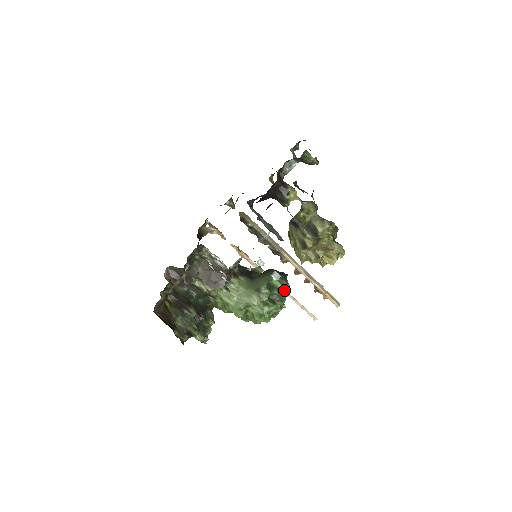
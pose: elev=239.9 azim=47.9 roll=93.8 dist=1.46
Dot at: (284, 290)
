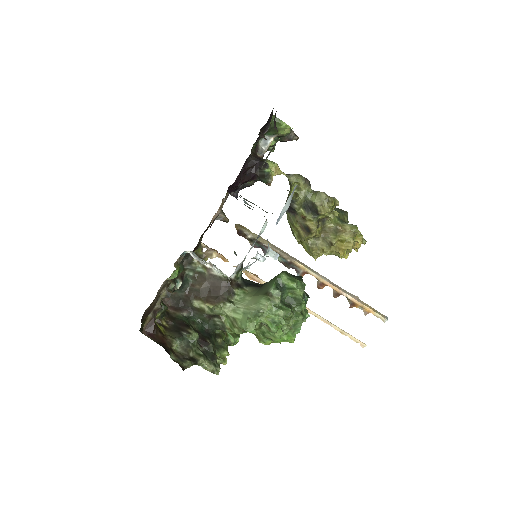
Dot at: (298, 289)
